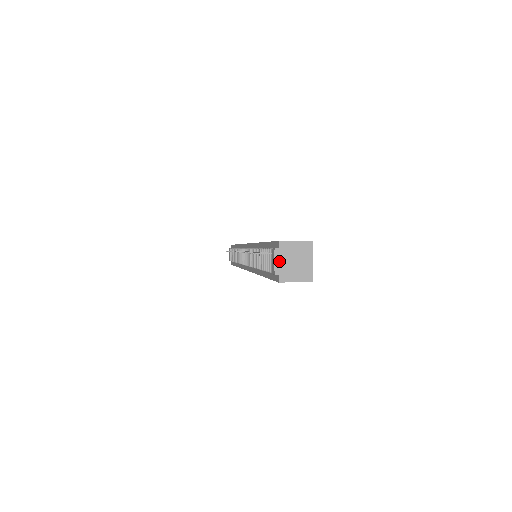
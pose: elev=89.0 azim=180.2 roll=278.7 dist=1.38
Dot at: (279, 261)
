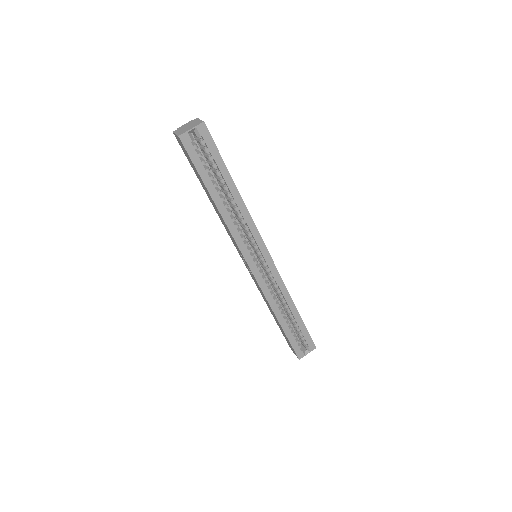
Dot at: (186, 125)
